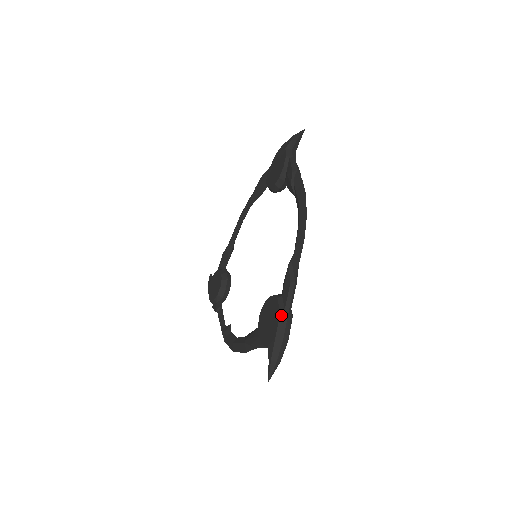
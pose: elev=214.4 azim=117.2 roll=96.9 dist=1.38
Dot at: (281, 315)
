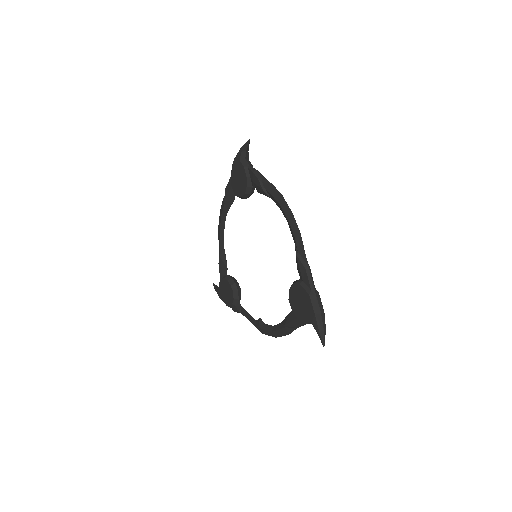
Dot at: (311, 296)
